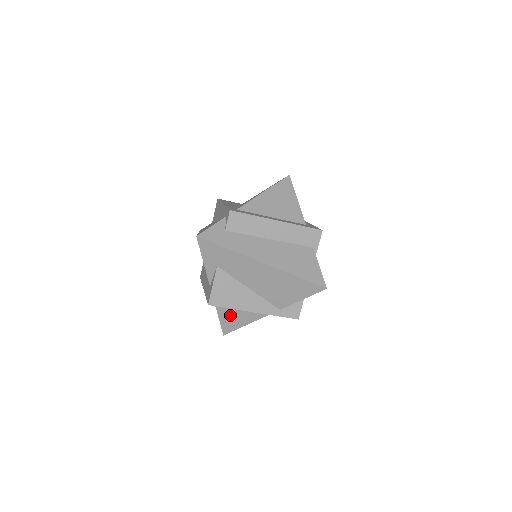
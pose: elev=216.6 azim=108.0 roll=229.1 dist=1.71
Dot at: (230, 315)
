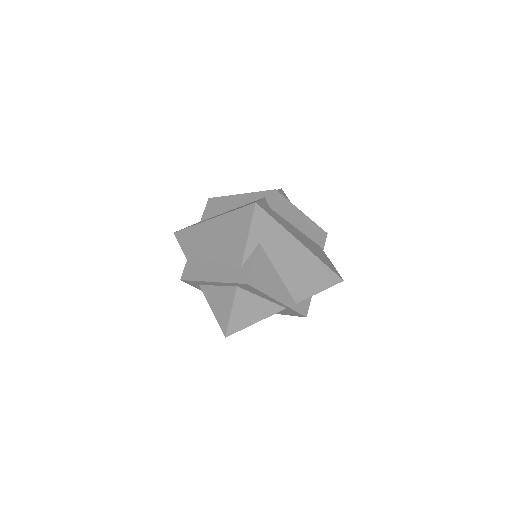
Dot at: (245, 309)
